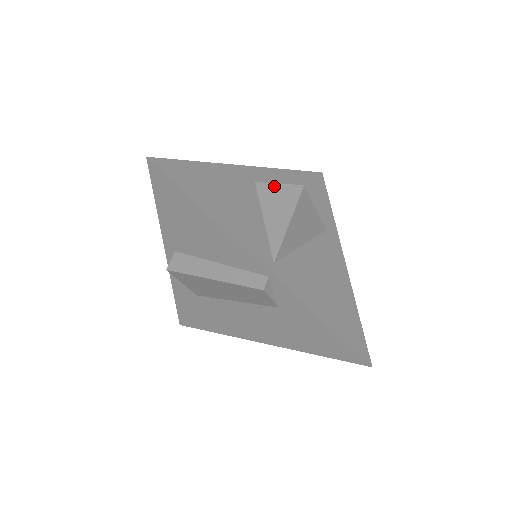
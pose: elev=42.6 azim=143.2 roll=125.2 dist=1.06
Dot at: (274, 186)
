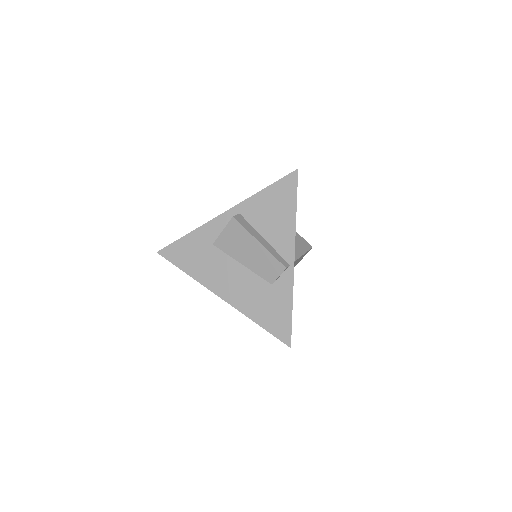
Dot at: (299, 235)
